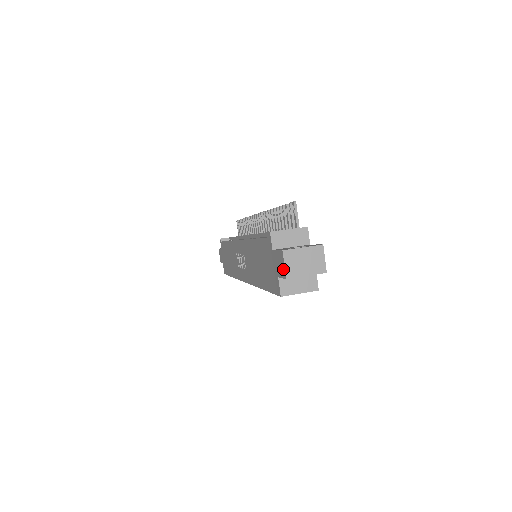
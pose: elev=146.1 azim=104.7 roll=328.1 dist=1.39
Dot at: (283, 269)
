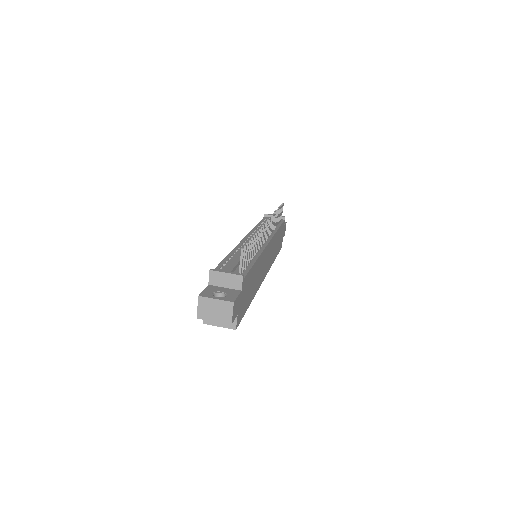
Dot at: (198, 309)
